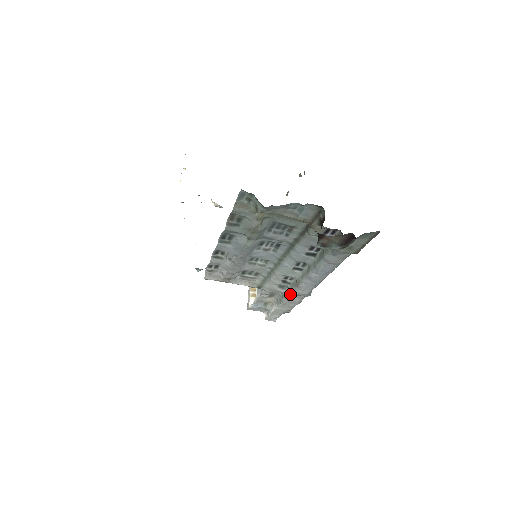
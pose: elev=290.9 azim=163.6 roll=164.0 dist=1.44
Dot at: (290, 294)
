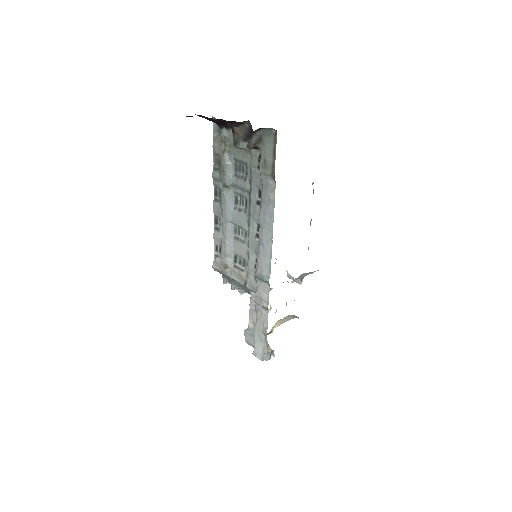
Dot at: (257, 282)
